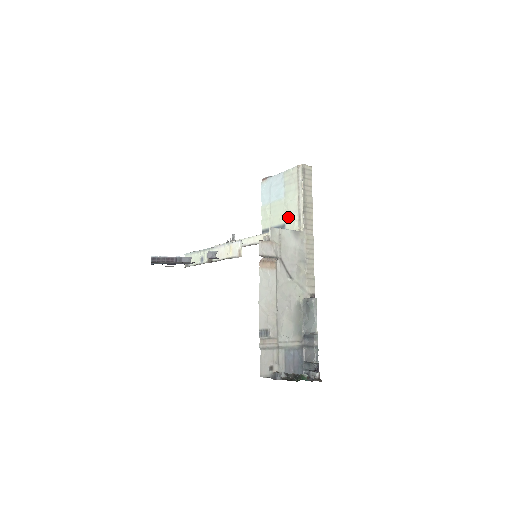
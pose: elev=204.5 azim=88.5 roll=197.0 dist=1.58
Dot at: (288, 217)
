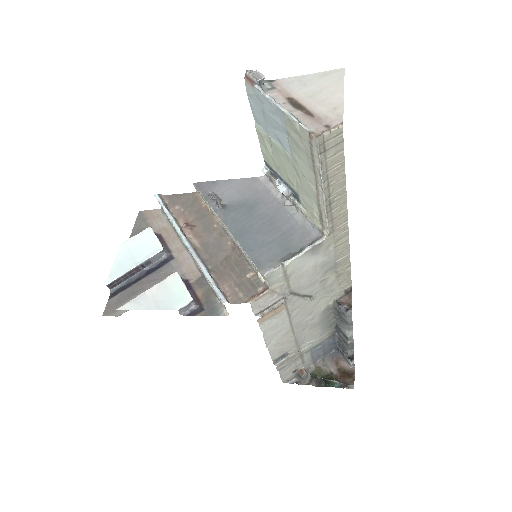
Dot at: (302, 192)
